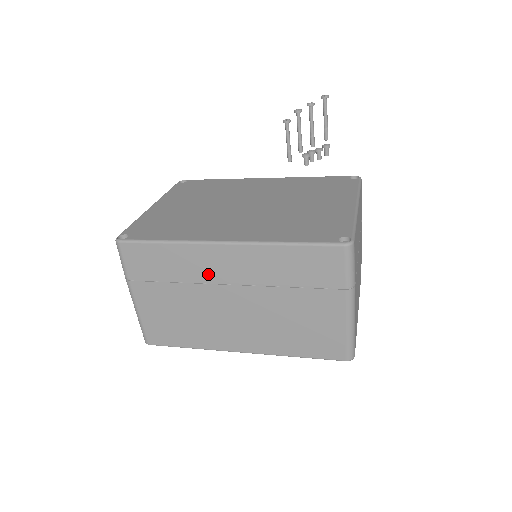
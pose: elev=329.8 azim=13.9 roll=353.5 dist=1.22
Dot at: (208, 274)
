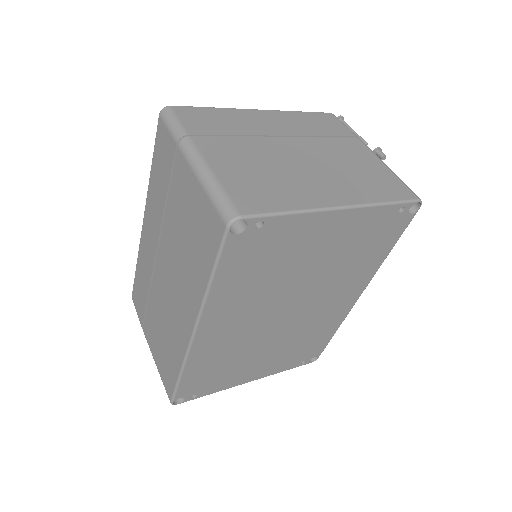
Dot at: (150, 262)
